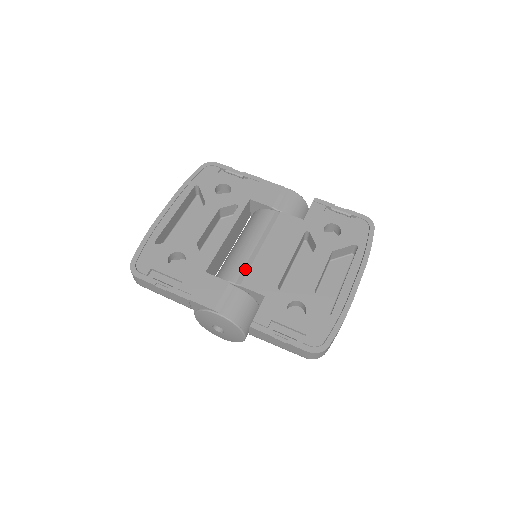
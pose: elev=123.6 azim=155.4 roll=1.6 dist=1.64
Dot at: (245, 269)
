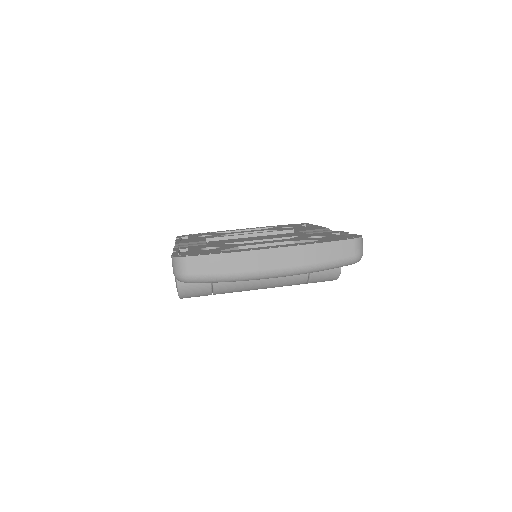
Dot at: occluded
